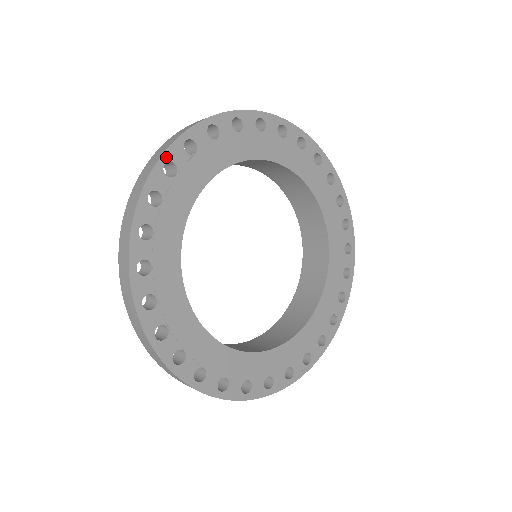
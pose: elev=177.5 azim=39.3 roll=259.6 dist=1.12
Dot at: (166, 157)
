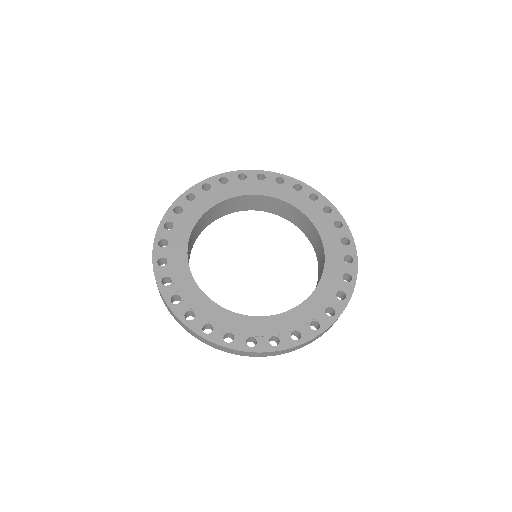
Dot at: (225, 175)
